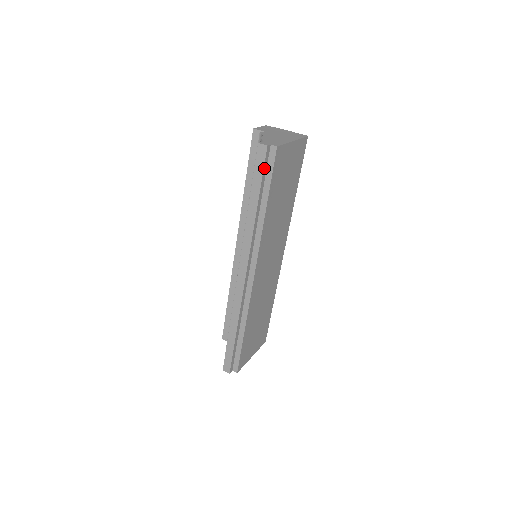
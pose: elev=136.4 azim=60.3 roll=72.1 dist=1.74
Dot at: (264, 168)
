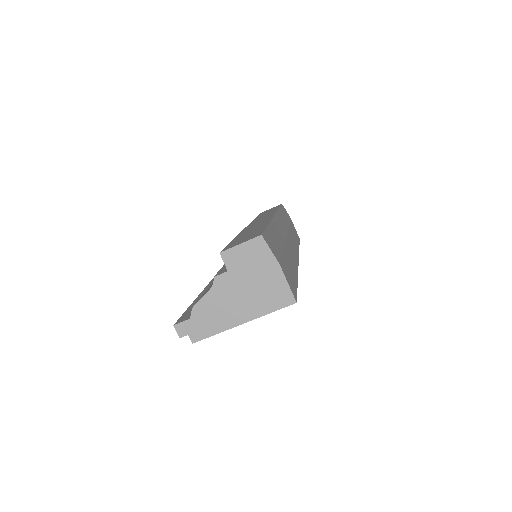
Dot at: occluded
